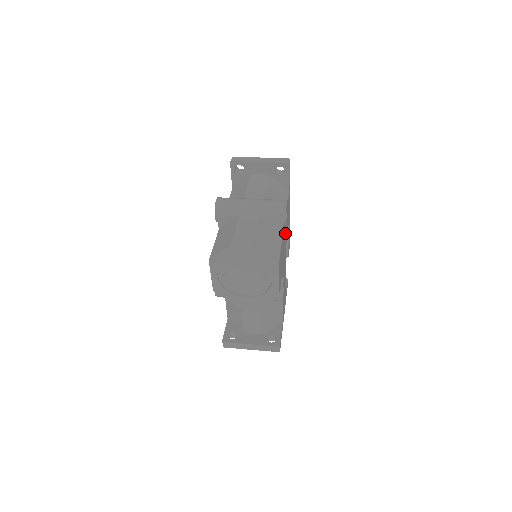
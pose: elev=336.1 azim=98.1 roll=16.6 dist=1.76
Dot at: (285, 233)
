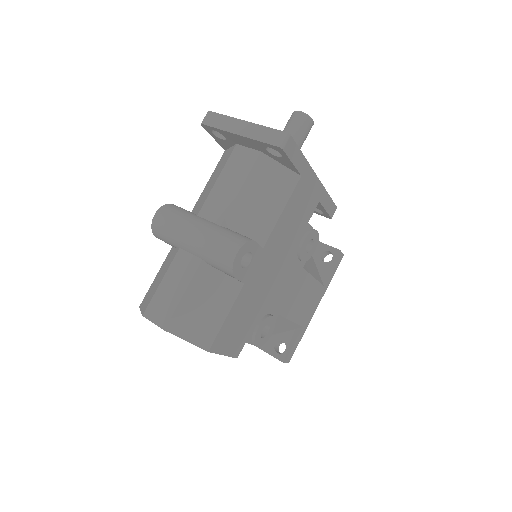
Dot at: (276, 256)
